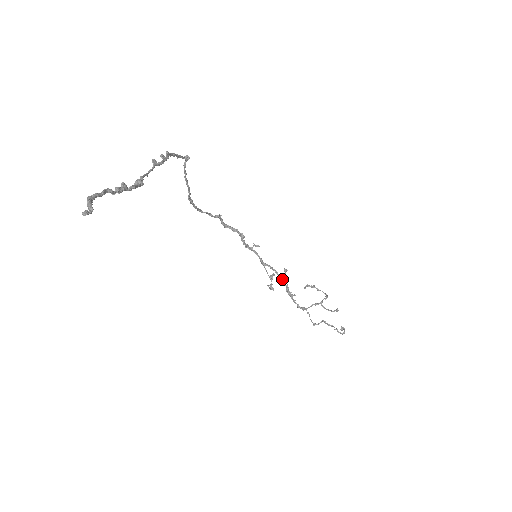
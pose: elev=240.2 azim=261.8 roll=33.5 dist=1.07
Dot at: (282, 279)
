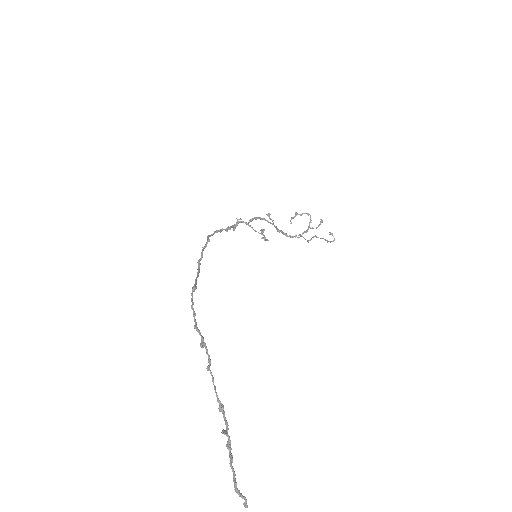
Dot at: (268, 221)
